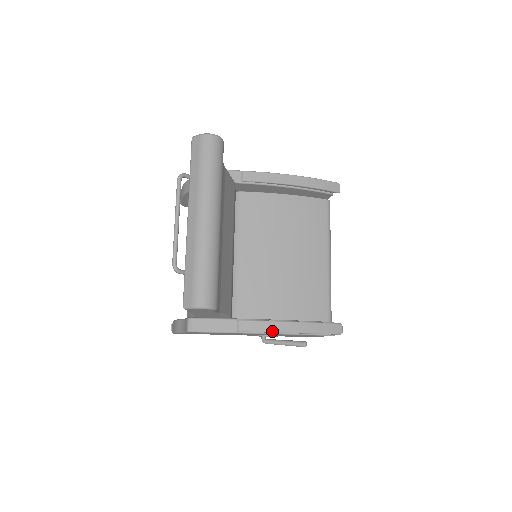
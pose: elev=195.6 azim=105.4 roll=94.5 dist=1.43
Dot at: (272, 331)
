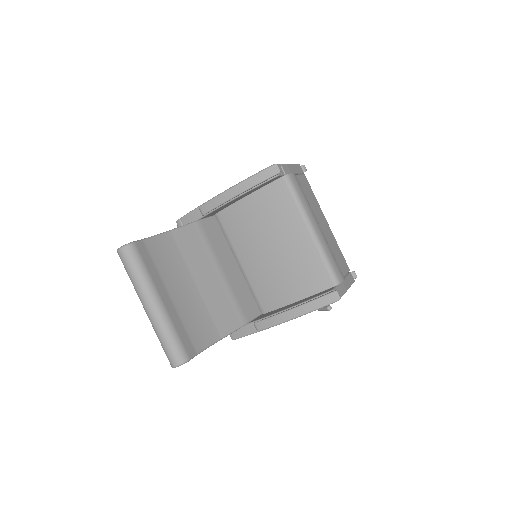
Dot at: (278, 323)
